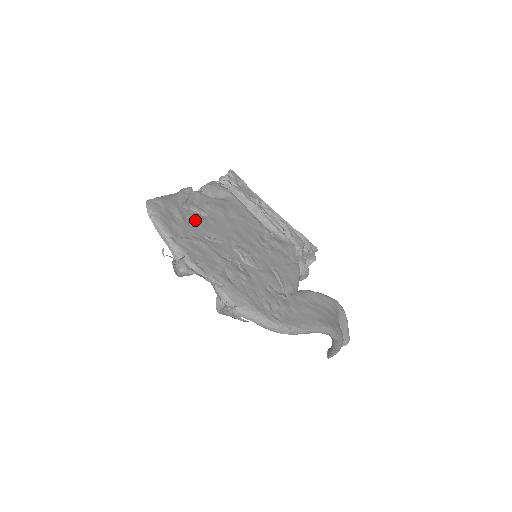
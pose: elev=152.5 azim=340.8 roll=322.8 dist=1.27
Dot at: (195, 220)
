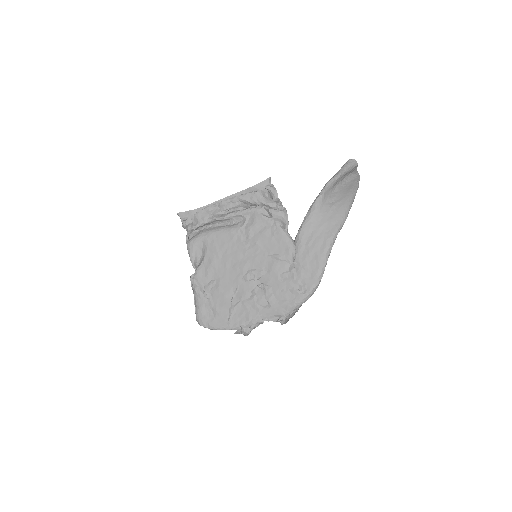
Dot at: (218, 297)
